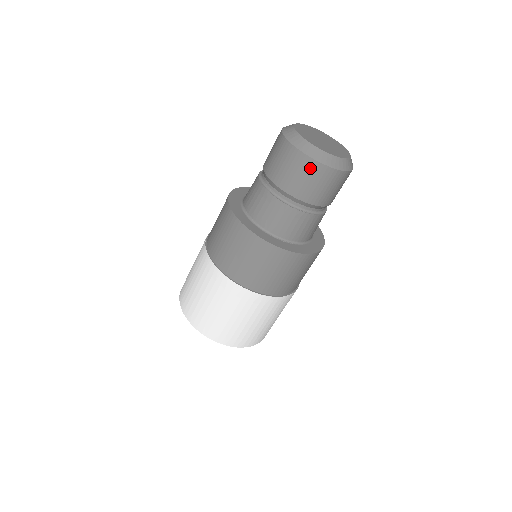
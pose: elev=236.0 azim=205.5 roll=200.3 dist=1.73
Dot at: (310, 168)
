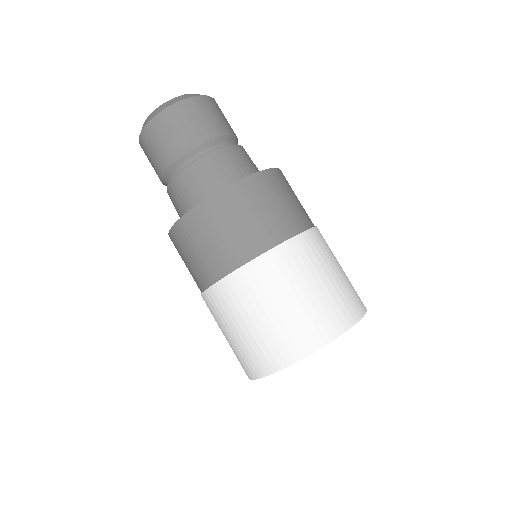
Dot at: (148, 138)
